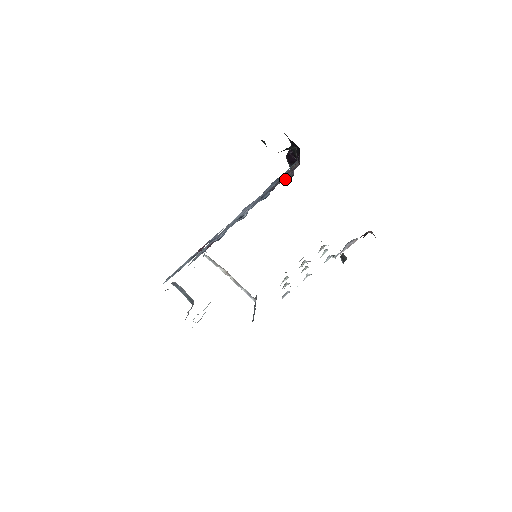
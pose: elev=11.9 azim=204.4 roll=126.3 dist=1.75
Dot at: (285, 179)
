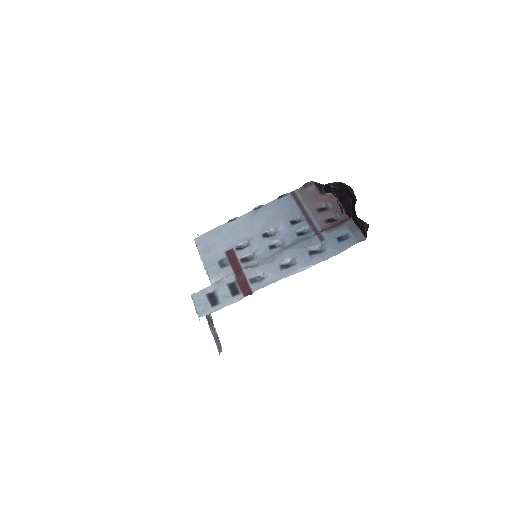
Dot at: (325, 218)
